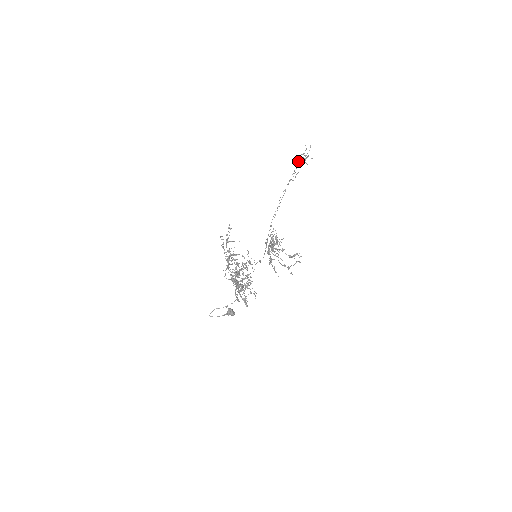
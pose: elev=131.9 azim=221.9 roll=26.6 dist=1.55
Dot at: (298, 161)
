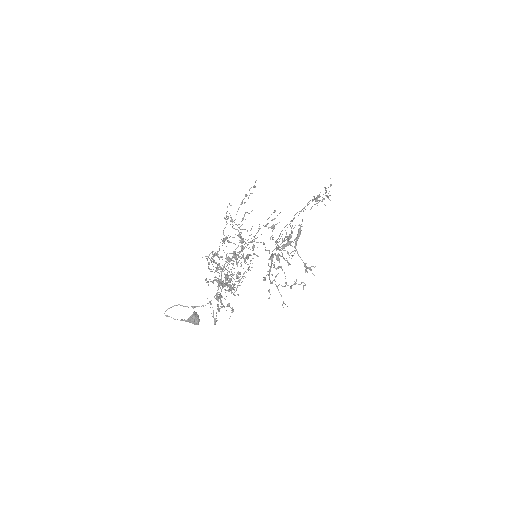
Dot at: occluded
